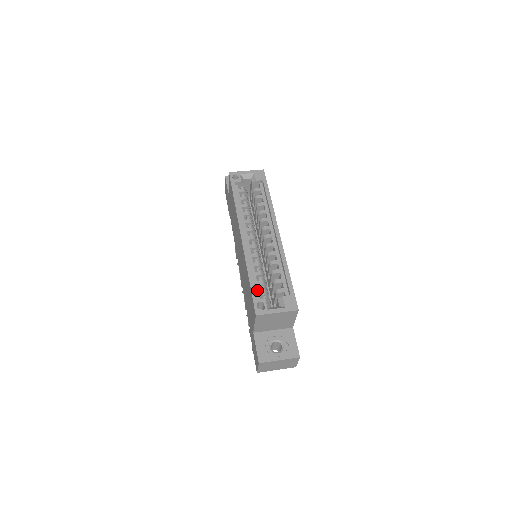
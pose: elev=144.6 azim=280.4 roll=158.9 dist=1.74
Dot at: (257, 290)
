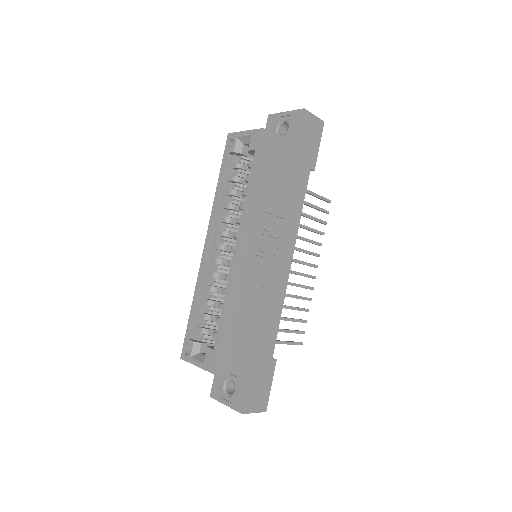
Dot at: (197, 324)
